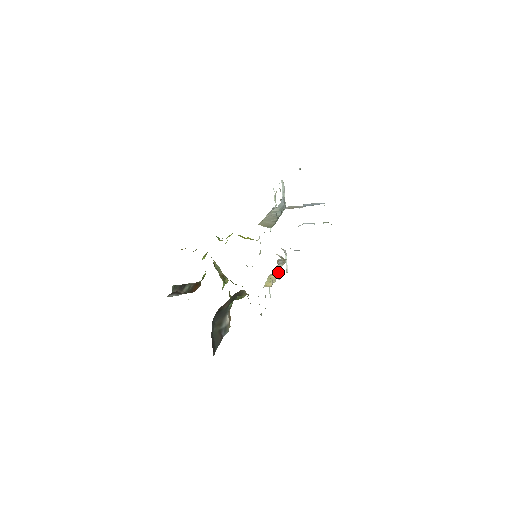
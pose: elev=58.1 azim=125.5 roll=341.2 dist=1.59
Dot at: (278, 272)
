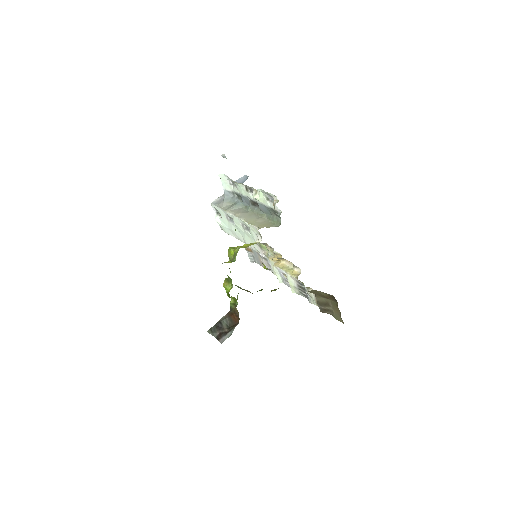
Dot at: (275, 258)
